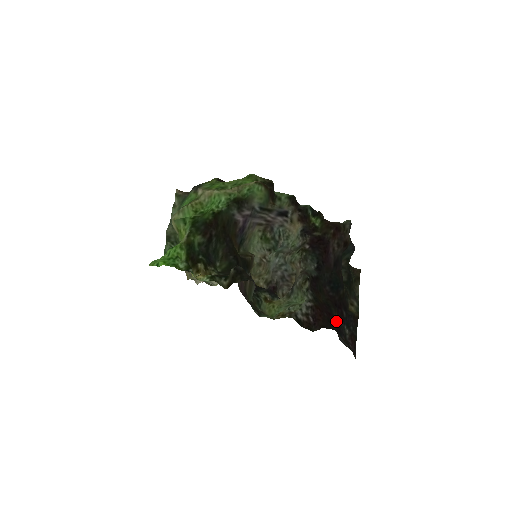
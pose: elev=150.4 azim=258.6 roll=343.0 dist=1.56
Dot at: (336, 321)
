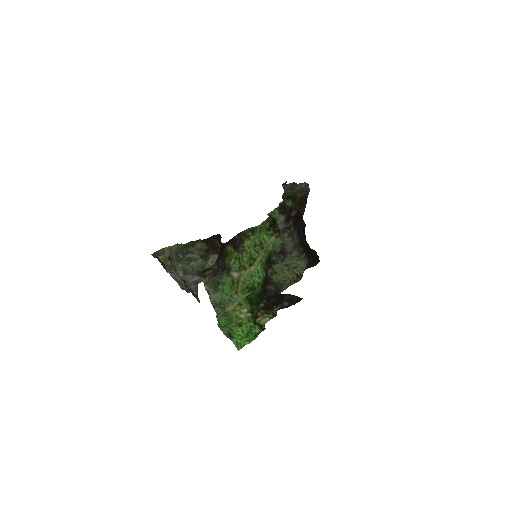
Dot at: occluded
